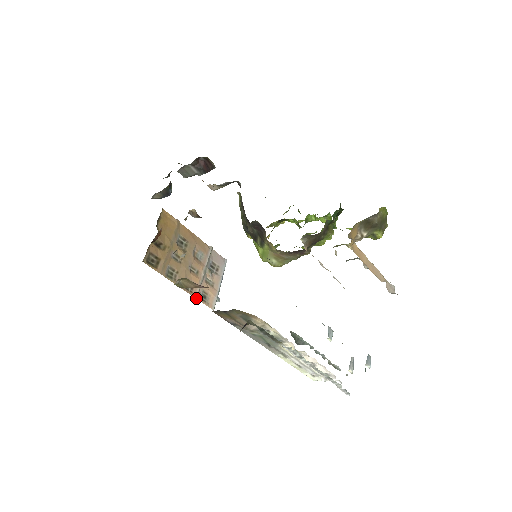
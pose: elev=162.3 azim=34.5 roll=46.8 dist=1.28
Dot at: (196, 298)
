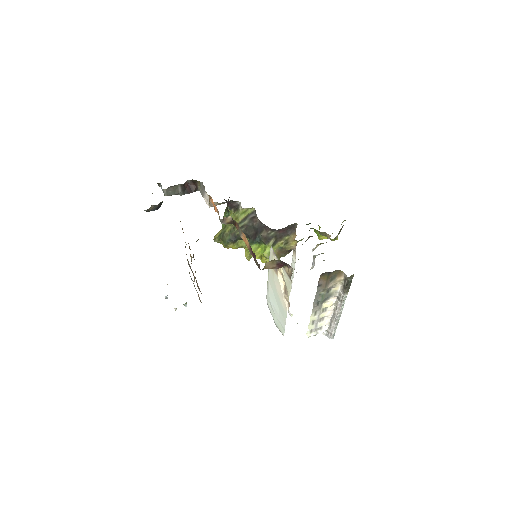
Dot at: occluded
